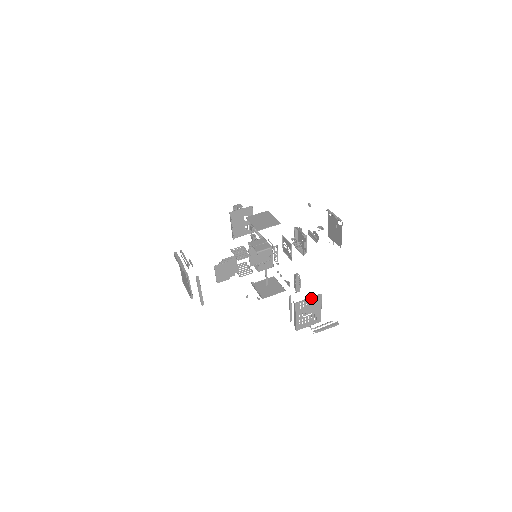
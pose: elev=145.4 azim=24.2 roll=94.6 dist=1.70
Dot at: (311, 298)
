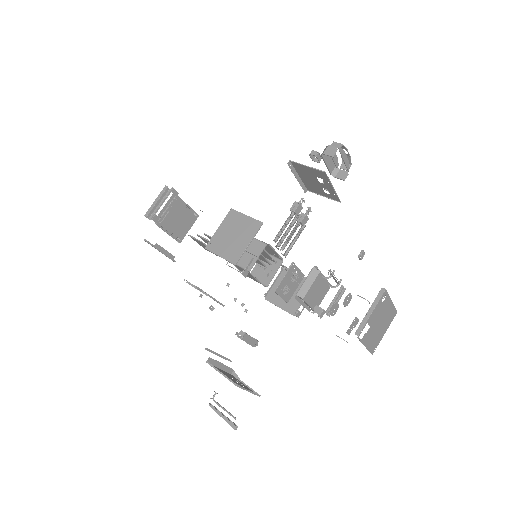
Dot at: (225, 376)
